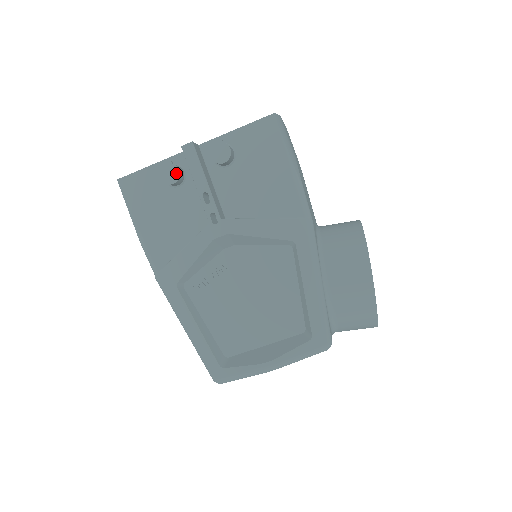
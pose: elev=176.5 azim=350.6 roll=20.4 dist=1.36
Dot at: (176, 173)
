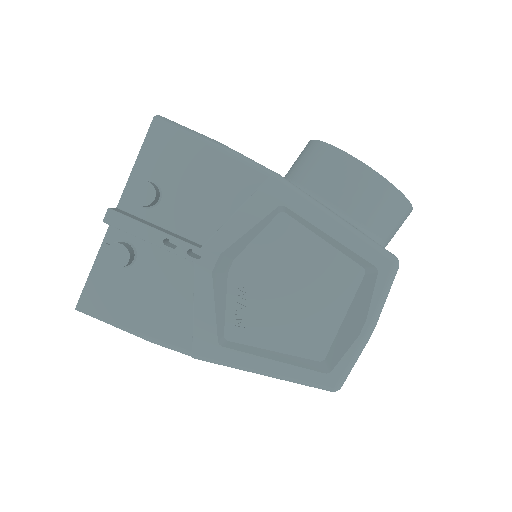
Dot at: (121, 250)
